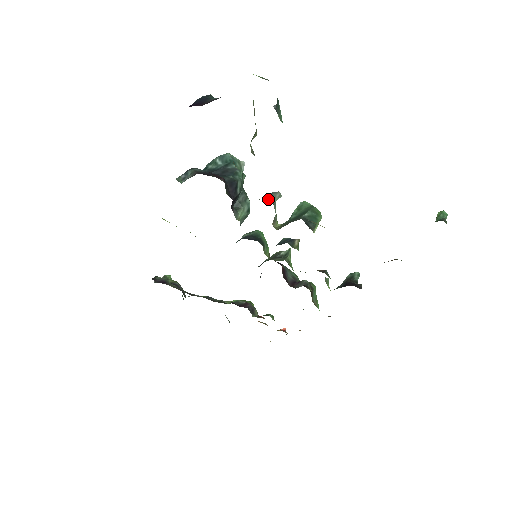
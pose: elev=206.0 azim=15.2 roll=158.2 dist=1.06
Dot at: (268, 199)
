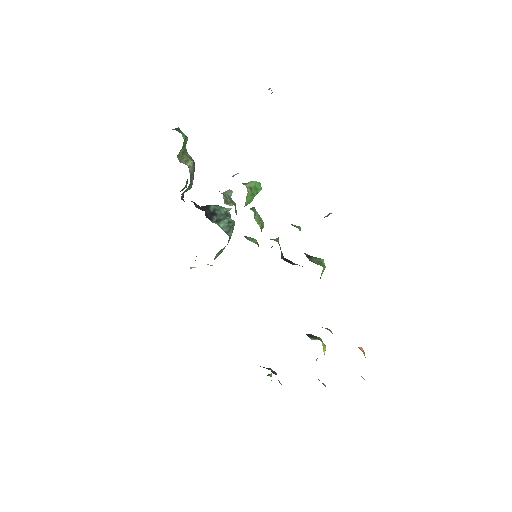
Dot at: occluded
